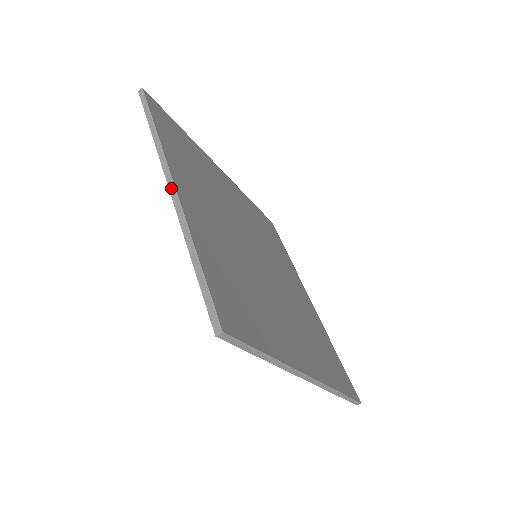
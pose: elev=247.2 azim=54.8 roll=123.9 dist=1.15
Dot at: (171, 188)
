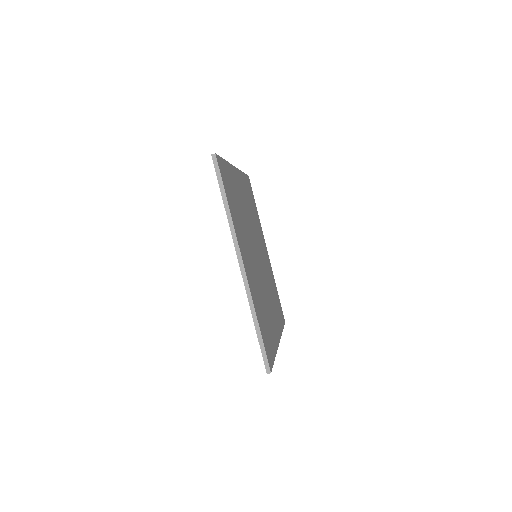
Dot at: (242, 270)
